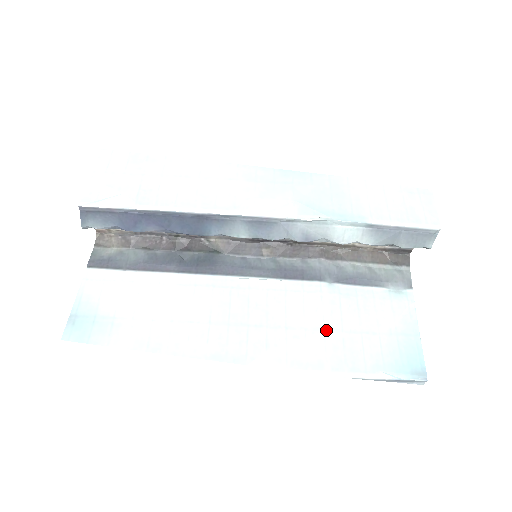
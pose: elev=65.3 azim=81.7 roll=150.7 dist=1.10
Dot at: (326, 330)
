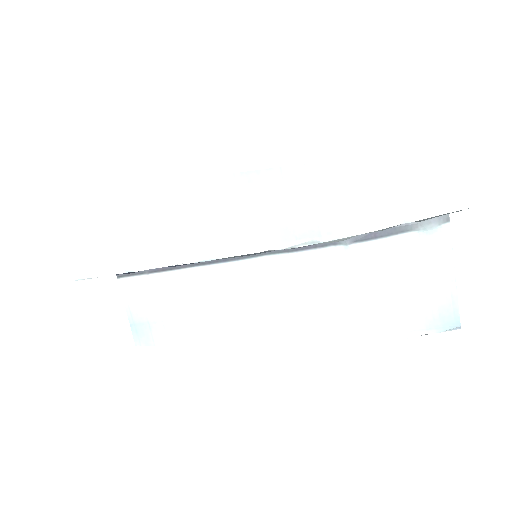
Dot at: (349, 302)
